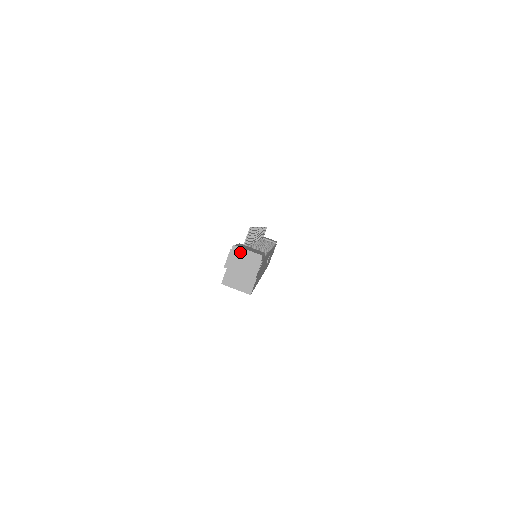
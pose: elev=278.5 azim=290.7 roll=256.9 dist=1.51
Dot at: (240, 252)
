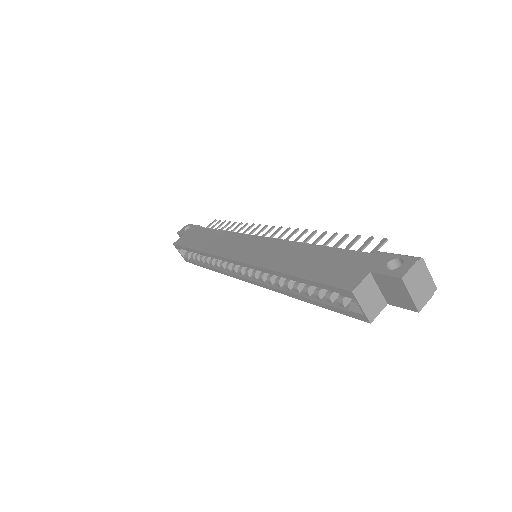
Dot at: (423, 270)
